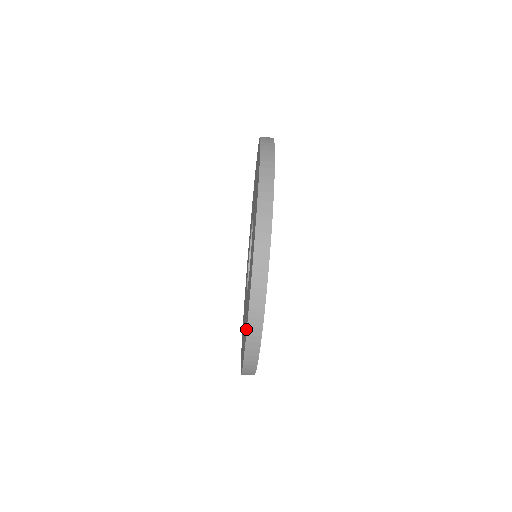
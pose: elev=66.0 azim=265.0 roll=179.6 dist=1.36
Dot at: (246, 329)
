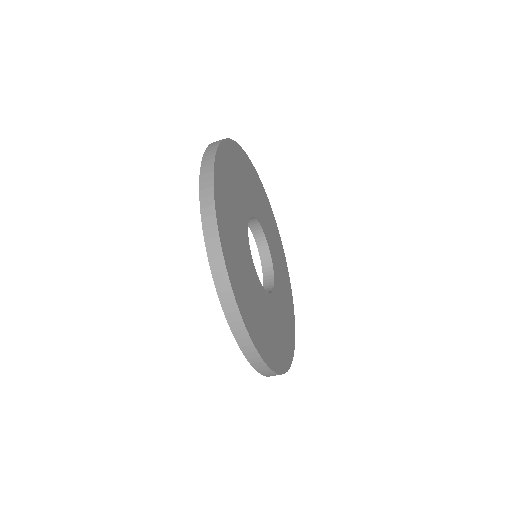
Dot at: occluded
